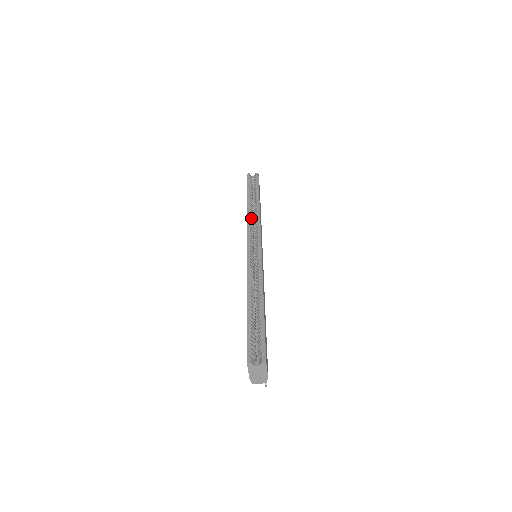
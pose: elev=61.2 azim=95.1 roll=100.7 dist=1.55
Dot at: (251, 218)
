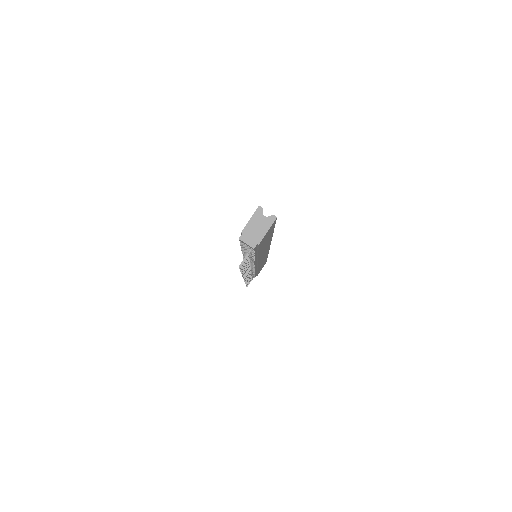
Dot at: occluded
